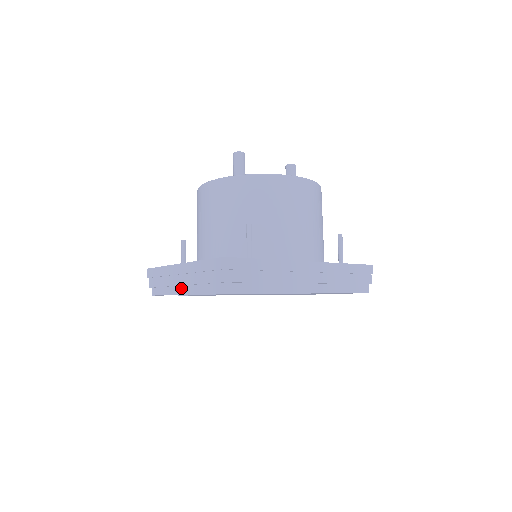
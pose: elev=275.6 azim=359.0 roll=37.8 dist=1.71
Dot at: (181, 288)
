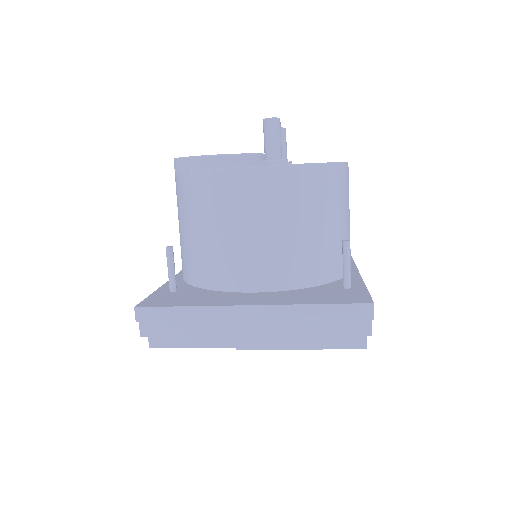
Dot at: (246, 339)
